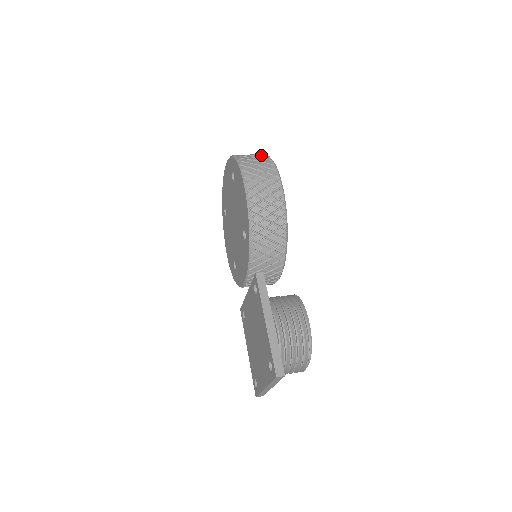
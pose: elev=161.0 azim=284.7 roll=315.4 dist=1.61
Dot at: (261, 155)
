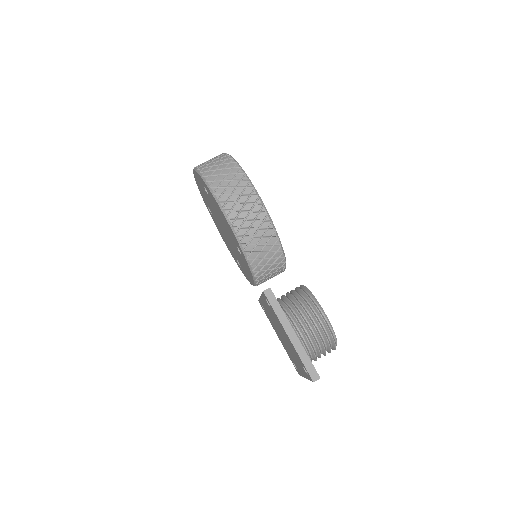
Dot at: (225, 161)
